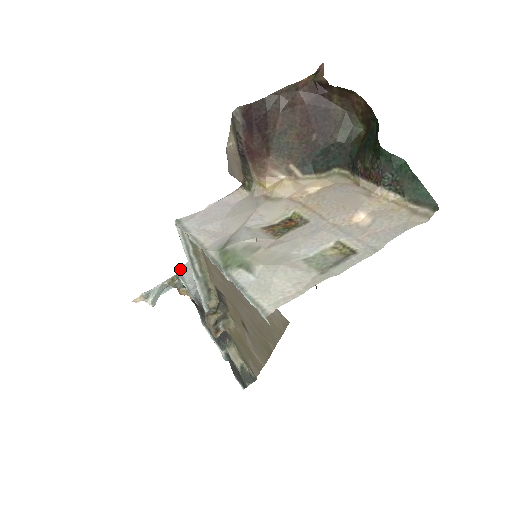
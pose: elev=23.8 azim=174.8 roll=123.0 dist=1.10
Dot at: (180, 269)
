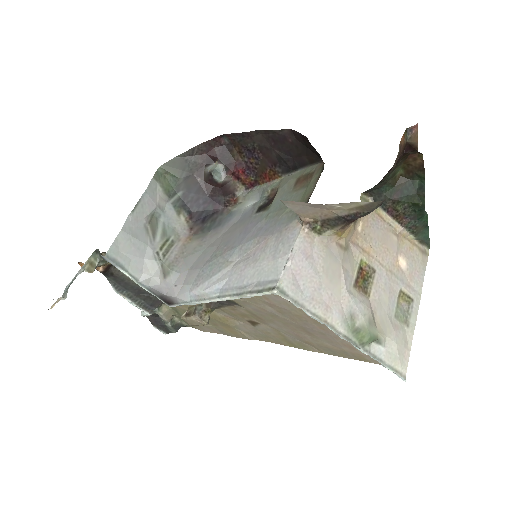
Dot at: (111, 254)
